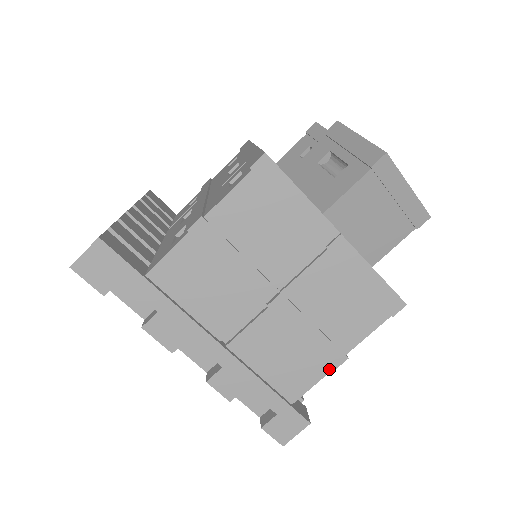
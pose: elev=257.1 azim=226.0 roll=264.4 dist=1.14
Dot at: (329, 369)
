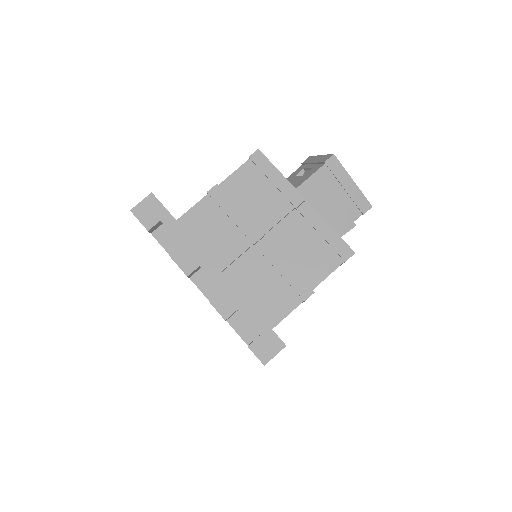
Dot at: (300, 301)
